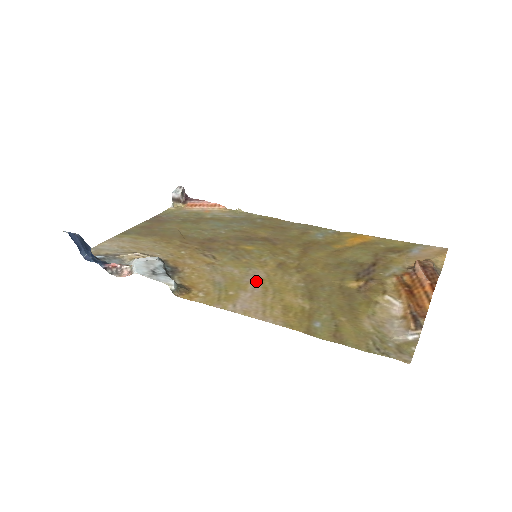
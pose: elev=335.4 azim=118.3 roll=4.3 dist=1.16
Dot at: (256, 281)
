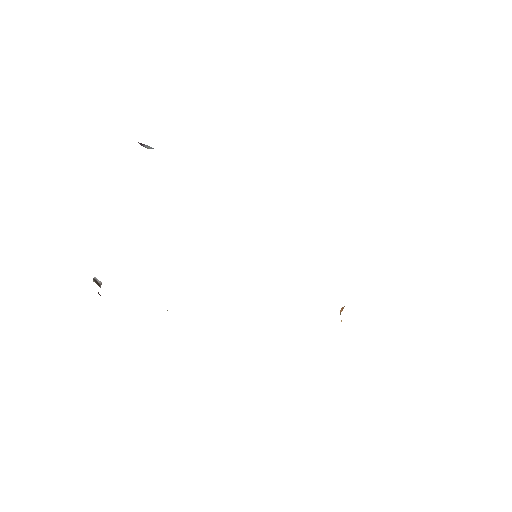
Dot at: occluded
